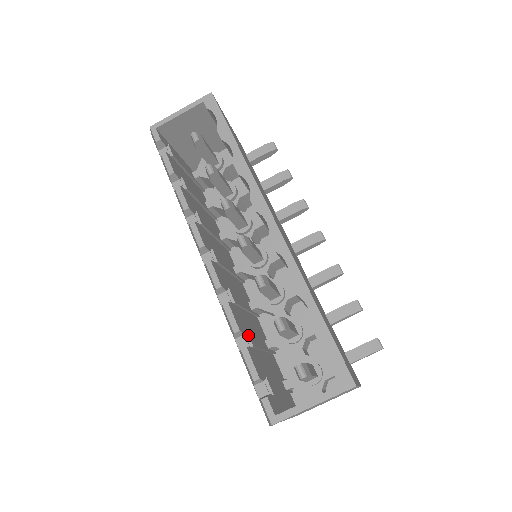
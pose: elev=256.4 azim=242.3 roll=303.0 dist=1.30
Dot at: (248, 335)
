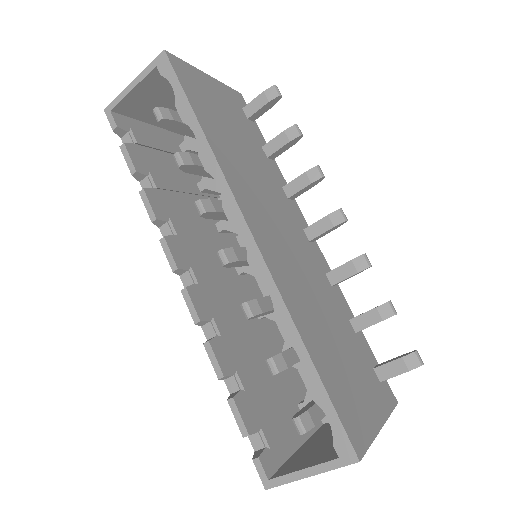
Dot at: (238, 376)
